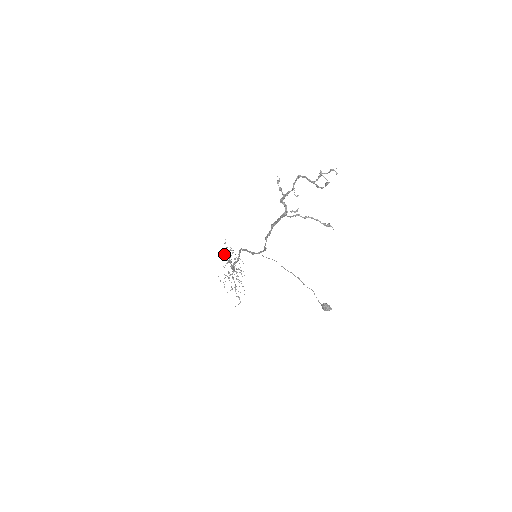
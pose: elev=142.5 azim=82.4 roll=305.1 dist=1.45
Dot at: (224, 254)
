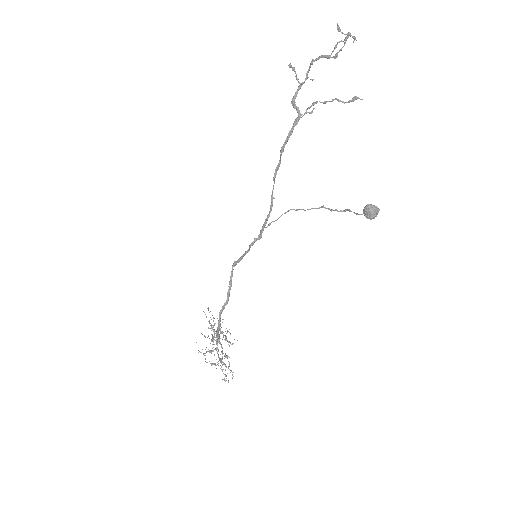
Dot at: occluded
